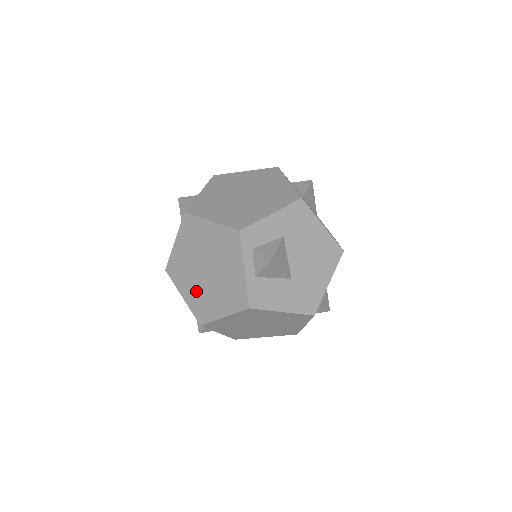
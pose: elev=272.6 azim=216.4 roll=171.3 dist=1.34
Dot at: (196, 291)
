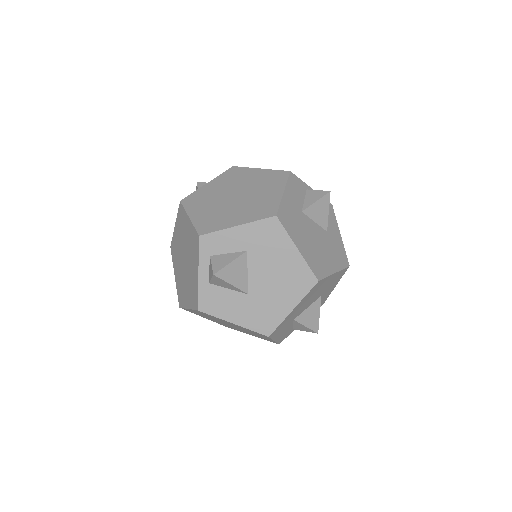
Dot at: (180, 276)
